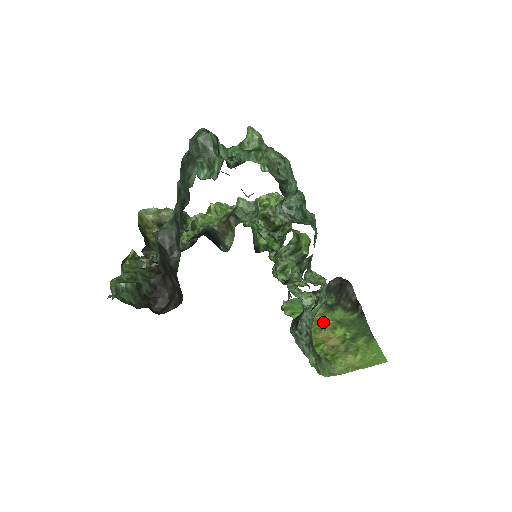
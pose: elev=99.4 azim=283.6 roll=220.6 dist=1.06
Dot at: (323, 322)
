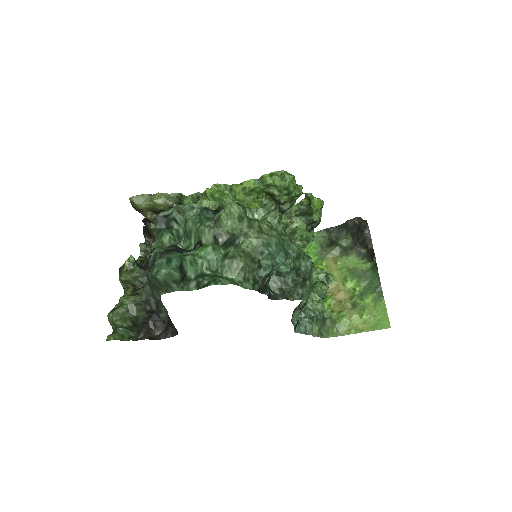
Dot at: (335, 269)
